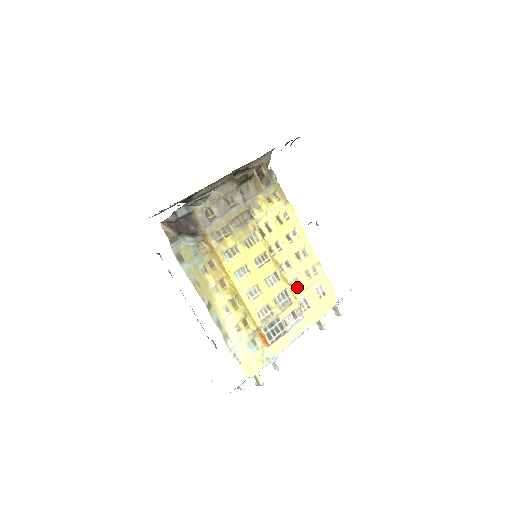
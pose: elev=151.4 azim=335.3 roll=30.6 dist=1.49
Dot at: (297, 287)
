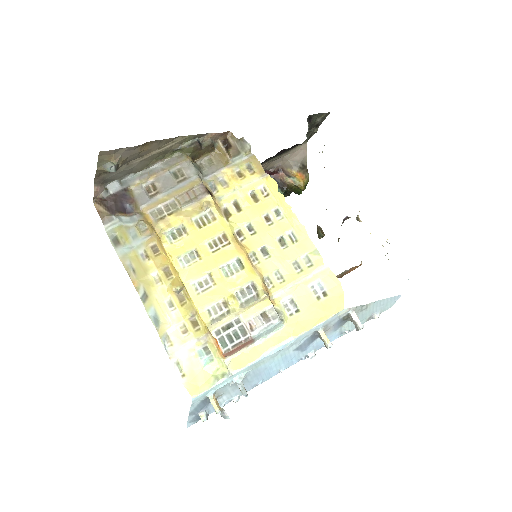
Dot at: (278, 282)
